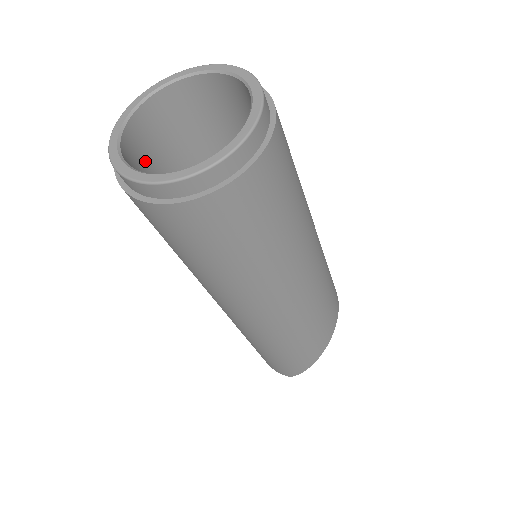
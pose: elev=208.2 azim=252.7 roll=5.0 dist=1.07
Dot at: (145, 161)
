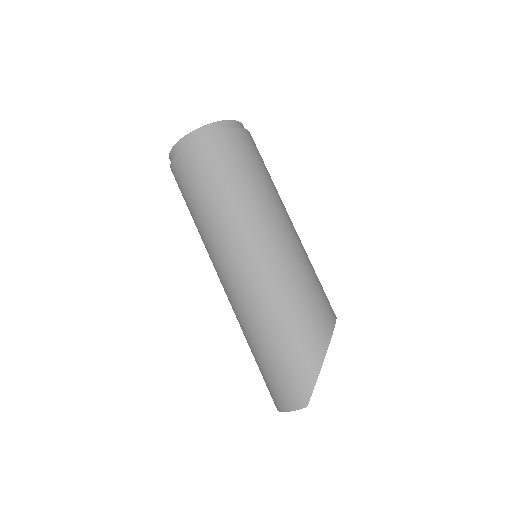
Dot at: occluded
